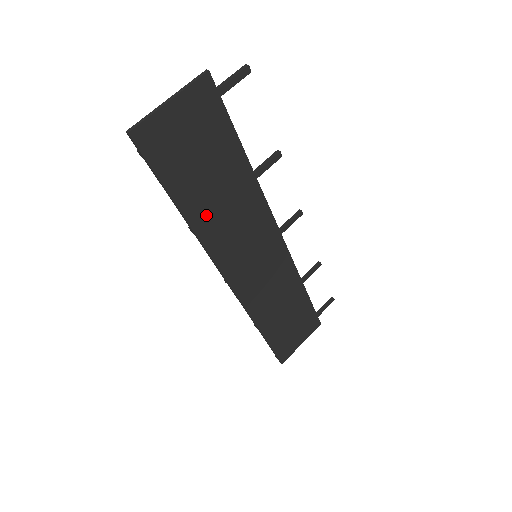
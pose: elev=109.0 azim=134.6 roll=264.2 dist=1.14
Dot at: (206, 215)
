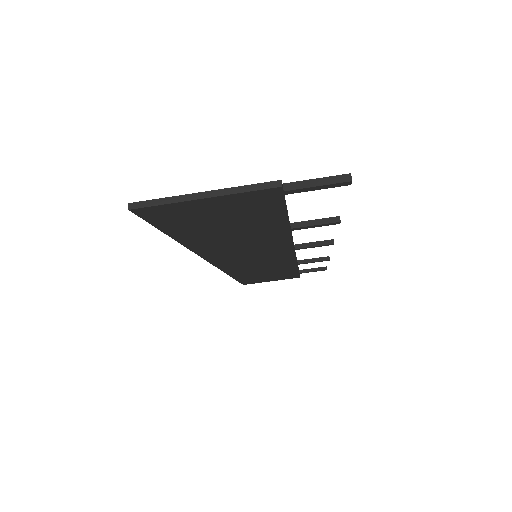
Dot at: (209, 243)
